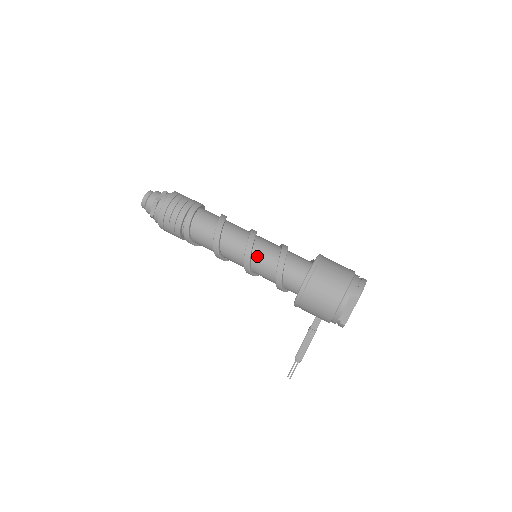
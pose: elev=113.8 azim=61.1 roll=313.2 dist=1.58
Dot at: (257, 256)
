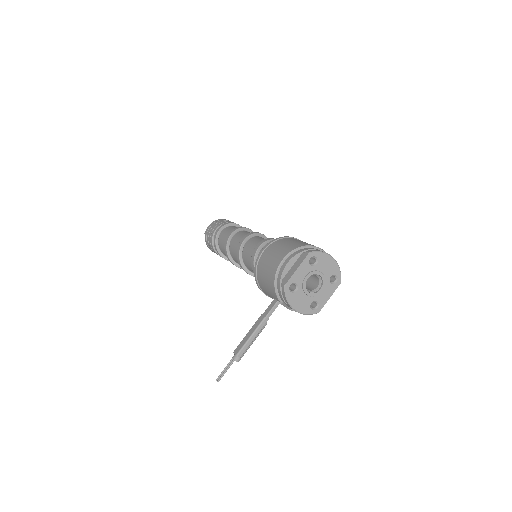
Dot at: (251, 241)
